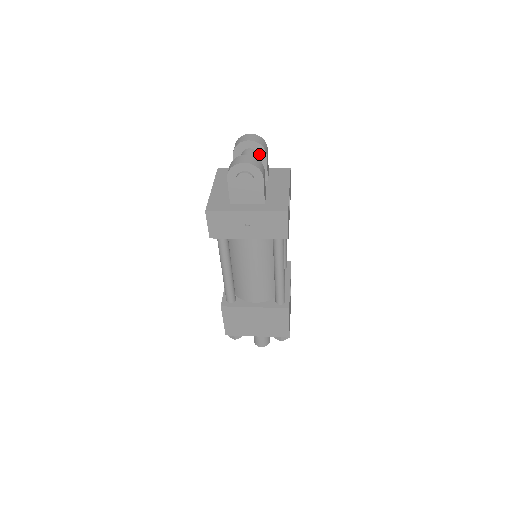
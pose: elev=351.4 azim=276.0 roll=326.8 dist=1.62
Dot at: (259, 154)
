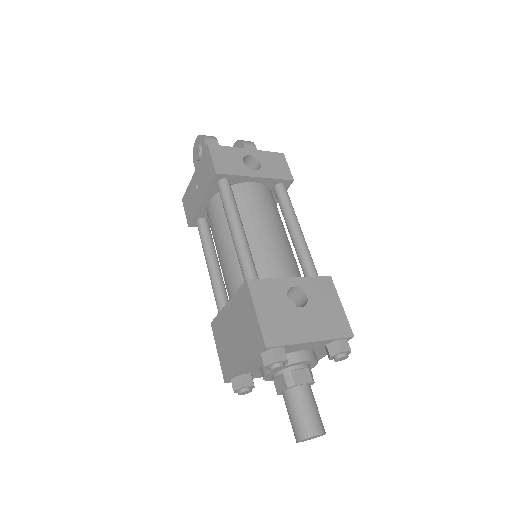
Dot at: occluded
